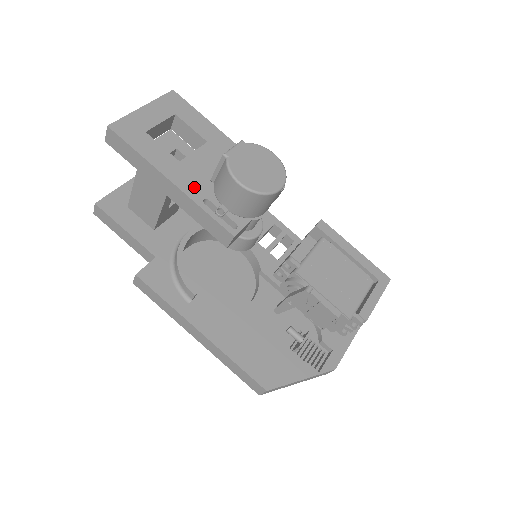
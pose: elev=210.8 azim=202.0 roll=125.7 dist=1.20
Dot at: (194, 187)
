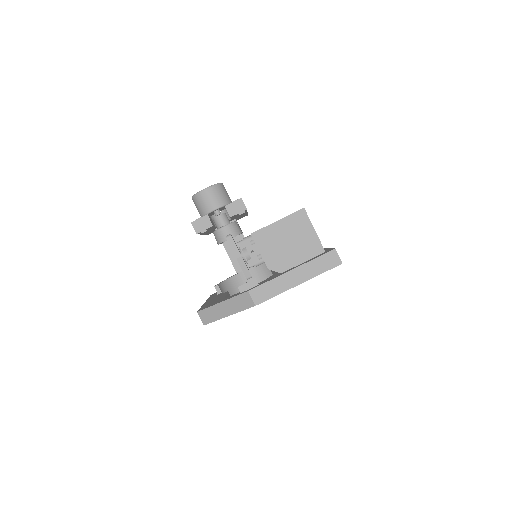
Dot at: occluded
